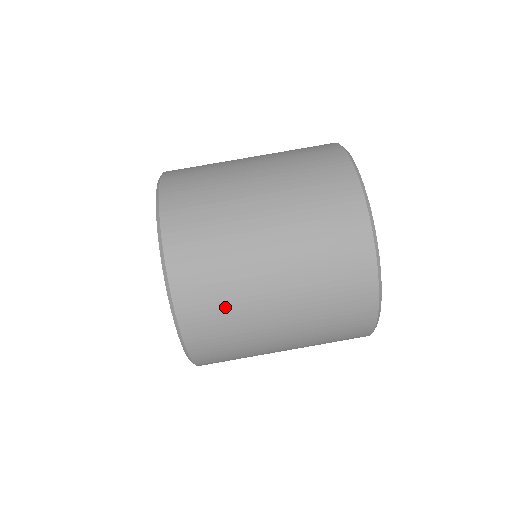
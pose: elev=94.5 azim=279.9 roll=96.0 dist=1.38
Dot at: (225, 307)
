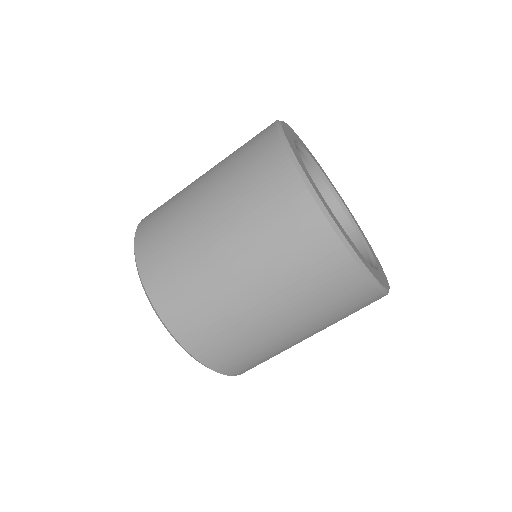
Dot at: (227, 335)
